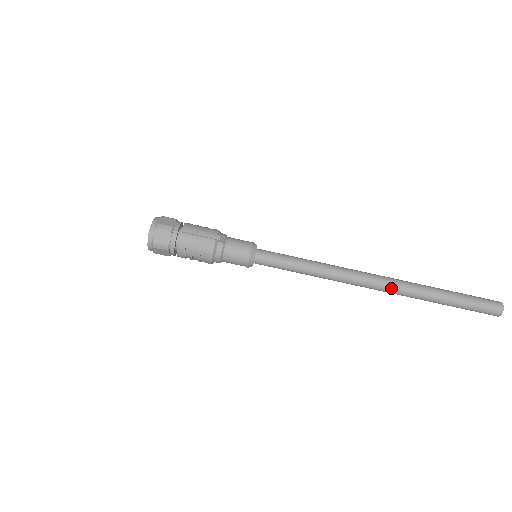
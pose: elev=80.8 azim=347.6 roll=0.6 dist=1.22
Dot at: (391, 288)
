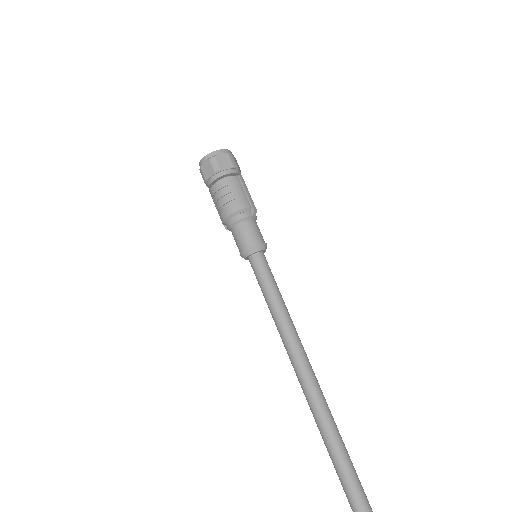
Dot at: (318, 401)
